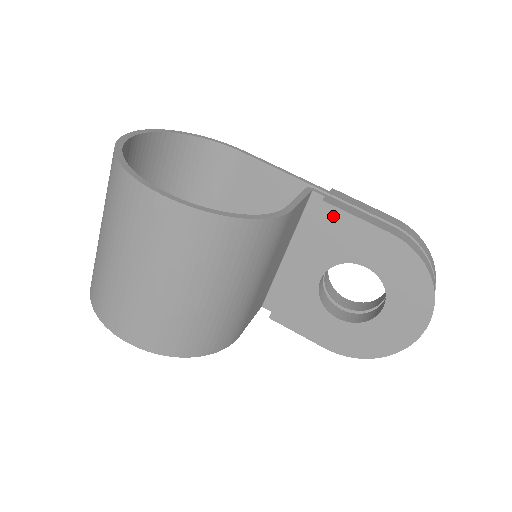
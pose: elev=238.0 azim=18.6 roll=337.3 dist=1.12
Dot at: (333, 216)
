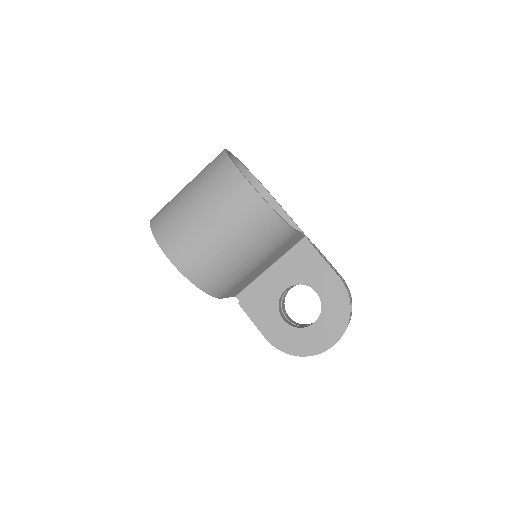
Dot at: (312, 254)
